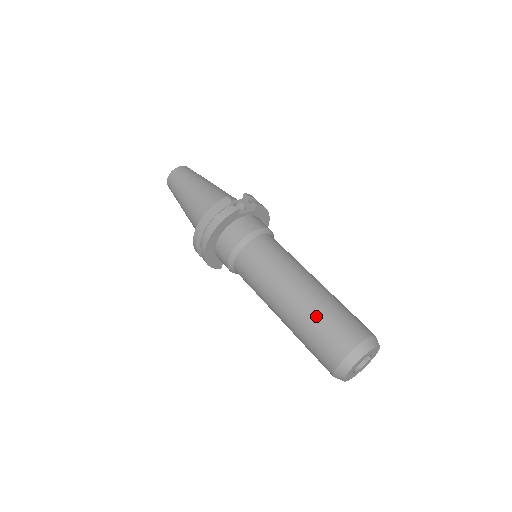
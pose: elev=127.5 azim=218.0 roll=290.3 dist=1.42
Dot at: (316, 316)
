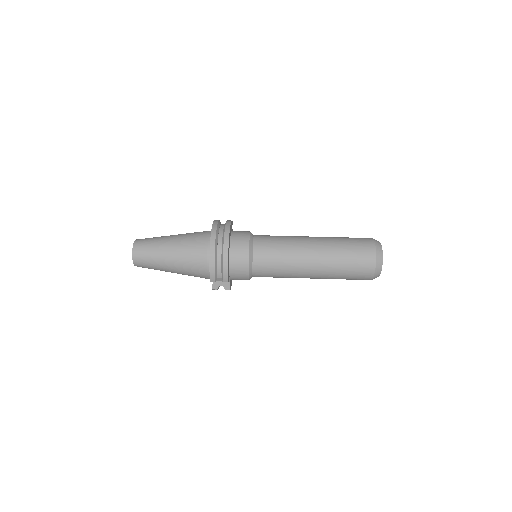
Dot at: (338, 238)
